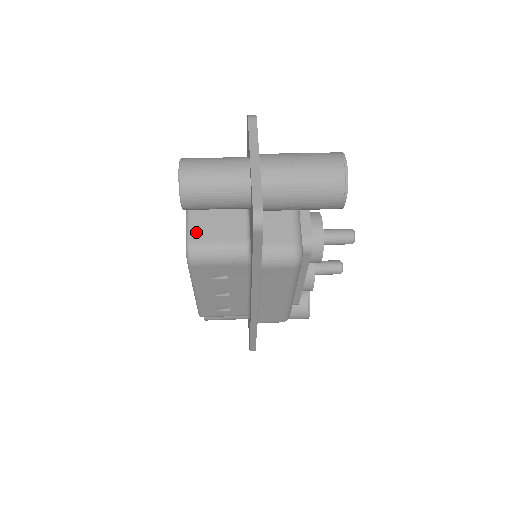
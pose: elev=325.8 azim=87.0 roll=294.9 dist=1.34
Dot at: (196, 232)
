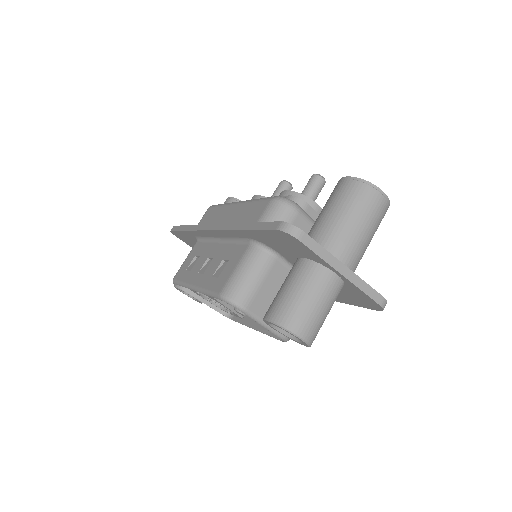
Dot at: occluded
